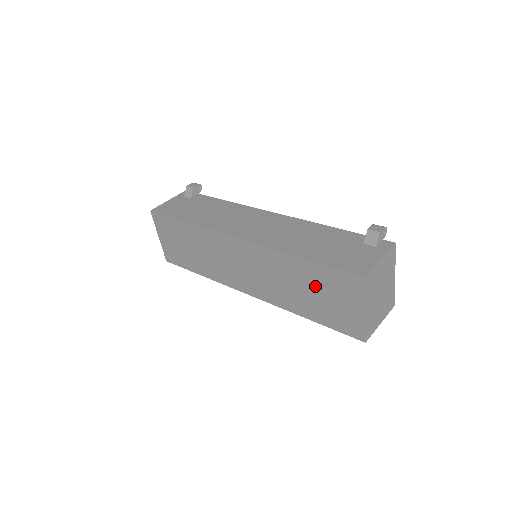
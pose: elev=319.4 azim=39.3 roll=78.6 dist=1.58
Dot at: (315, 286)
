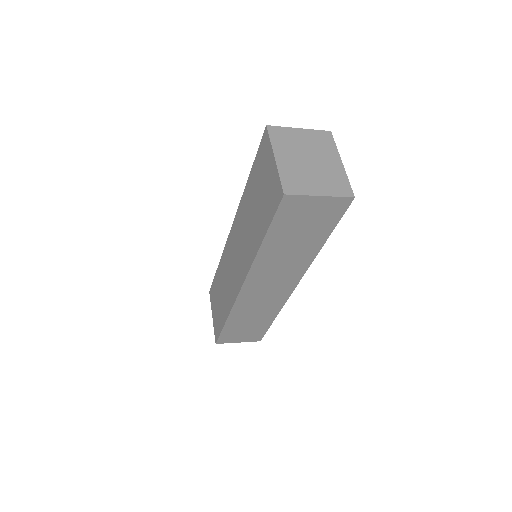
Dot at: (256, 191)
